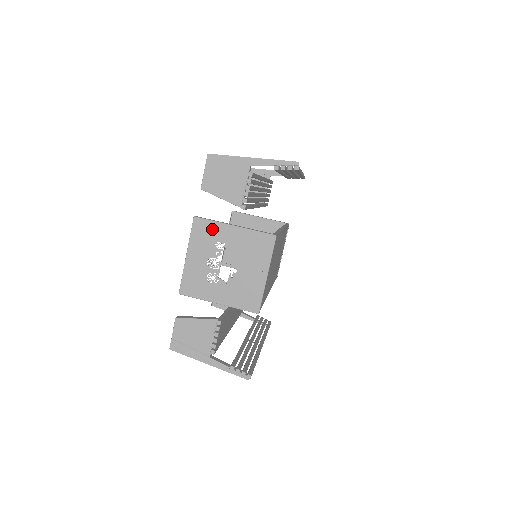
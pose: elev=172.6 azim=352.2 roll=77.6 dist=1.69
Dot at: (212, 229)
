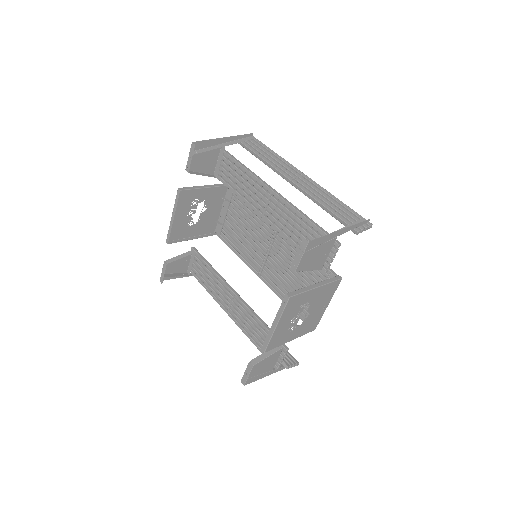
Dot at: (301, 298)
